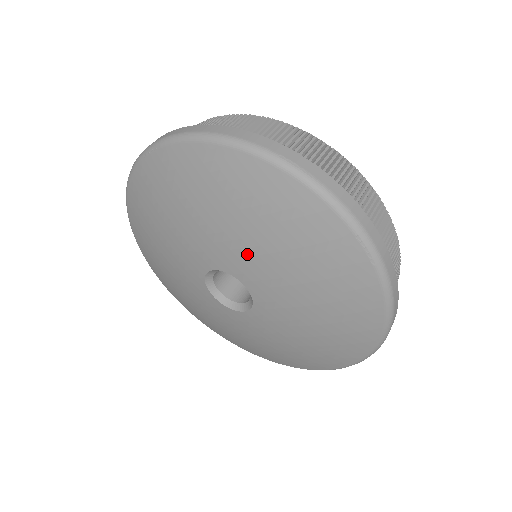
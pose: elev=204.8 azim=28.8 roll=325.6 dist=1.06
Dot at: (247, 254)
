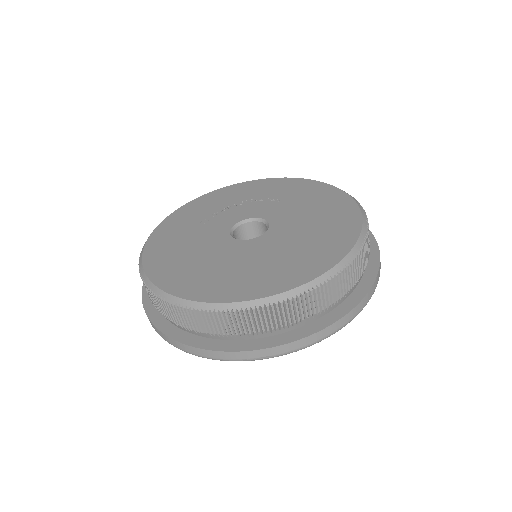
Dot at: occluded
